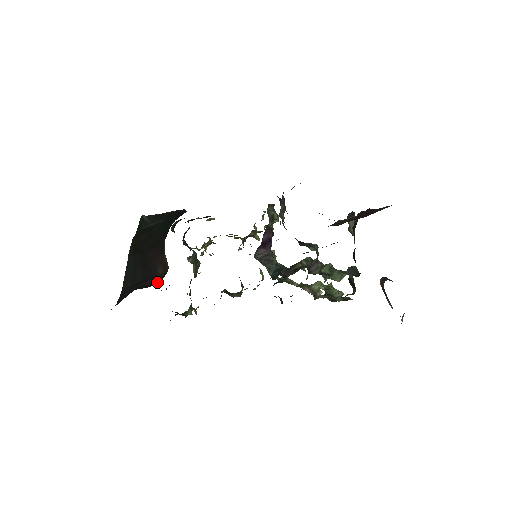
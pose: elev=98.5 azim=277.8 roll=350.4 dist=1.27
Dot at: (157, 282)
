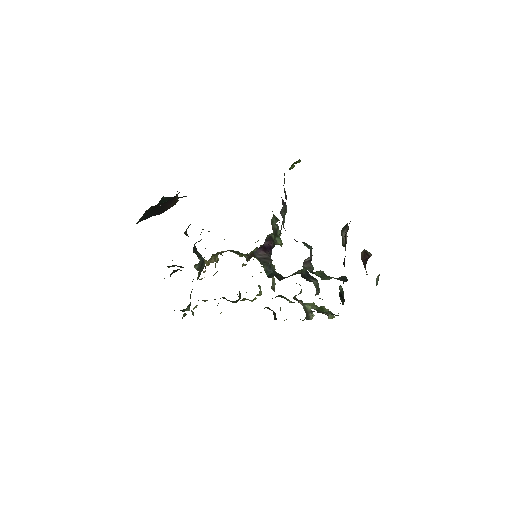
Dot at: occluded
